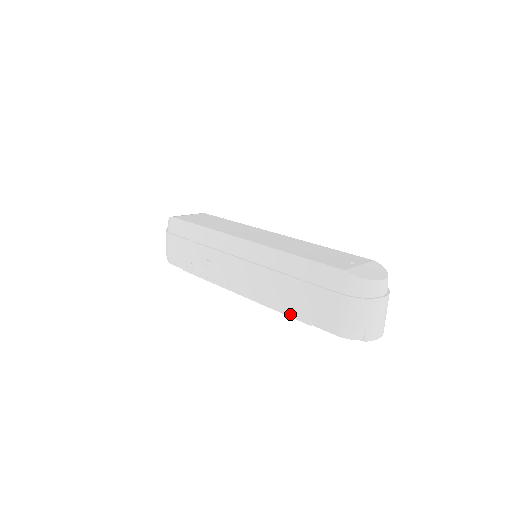
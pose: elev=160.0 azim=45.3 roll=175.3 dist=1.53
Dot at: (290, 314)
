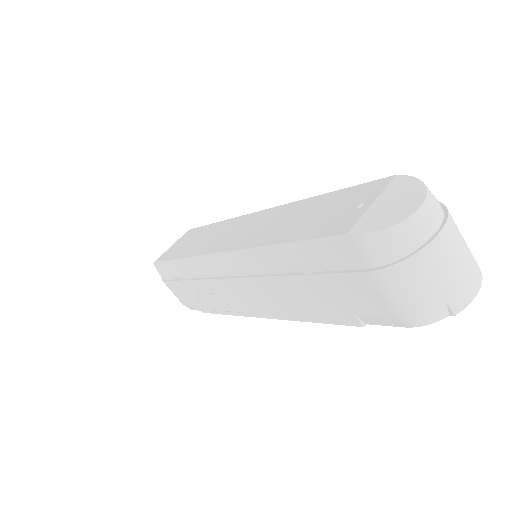
Dot at: (330, 321)
